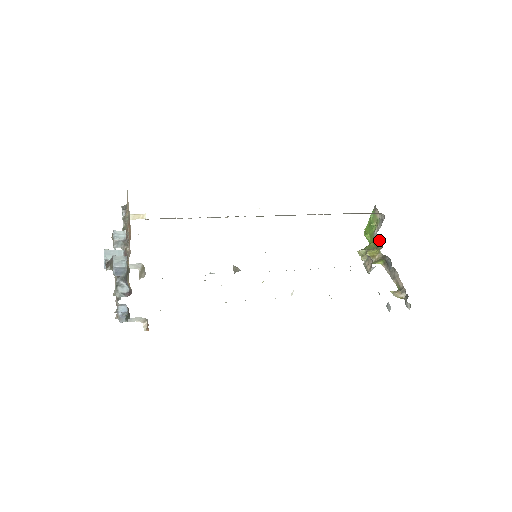
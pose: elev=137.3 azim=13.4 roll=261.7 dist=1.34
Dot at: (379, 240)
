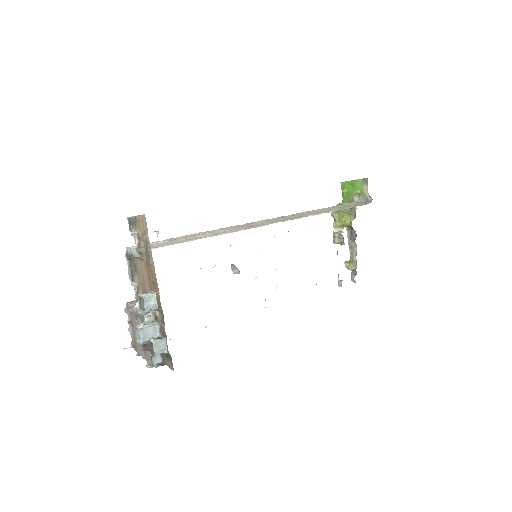
Dot at: (354, 208)
